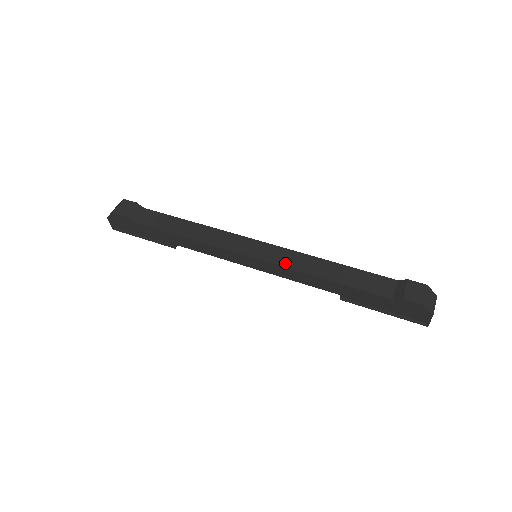
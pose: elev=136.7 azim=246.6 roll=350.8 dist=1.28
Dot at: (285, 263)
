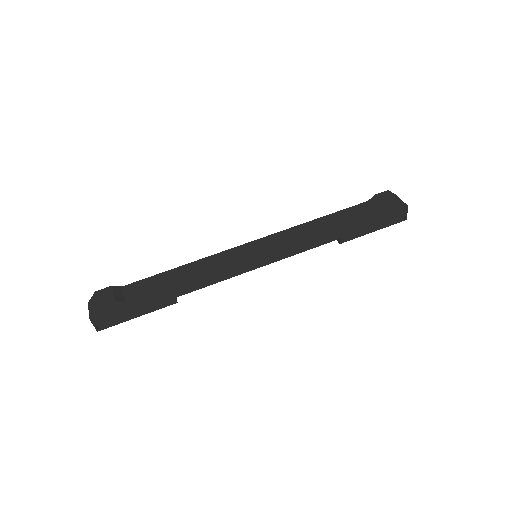
Dot at: (287, 241)
